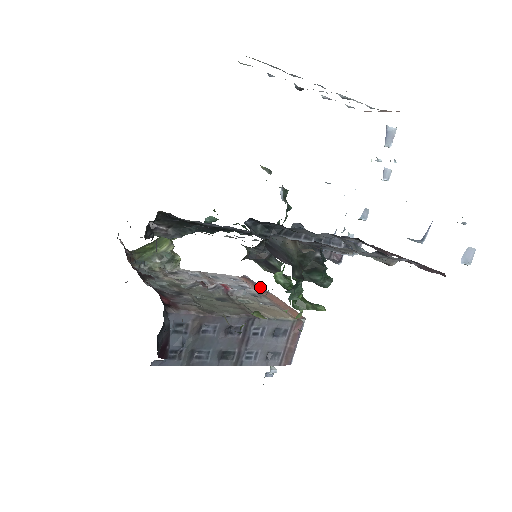
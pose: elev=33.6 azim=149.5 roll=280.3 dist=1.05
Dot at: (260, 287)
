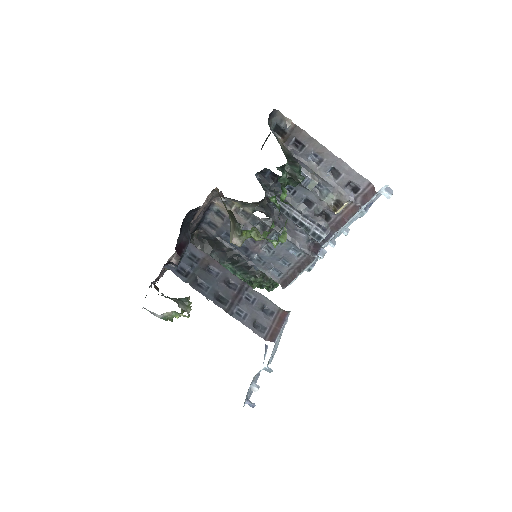
Dot at: occluded
